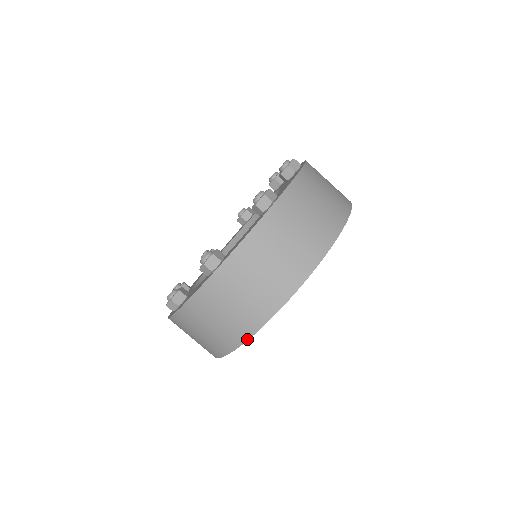
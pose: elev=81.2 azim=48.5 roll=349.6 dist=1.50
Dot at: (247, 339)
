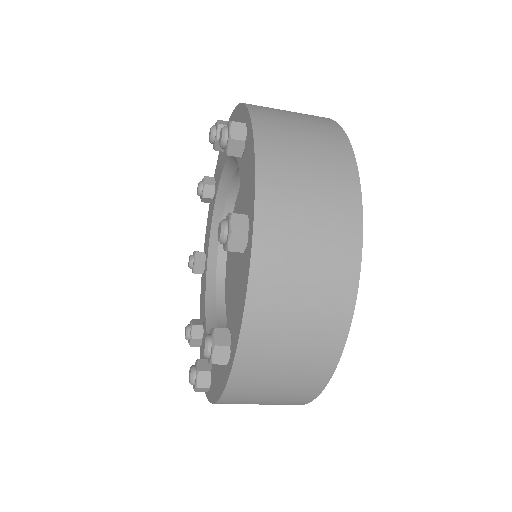
Dot at: occluded
